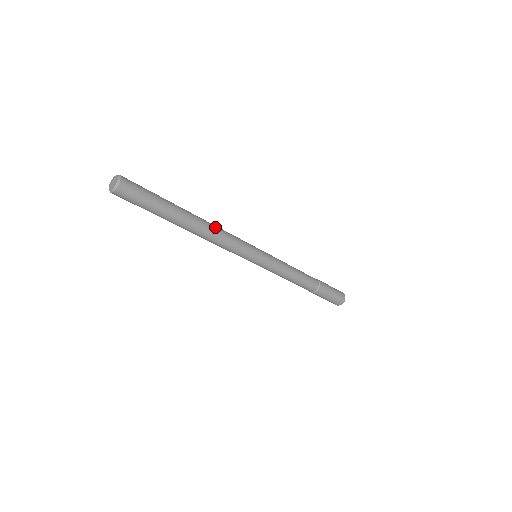
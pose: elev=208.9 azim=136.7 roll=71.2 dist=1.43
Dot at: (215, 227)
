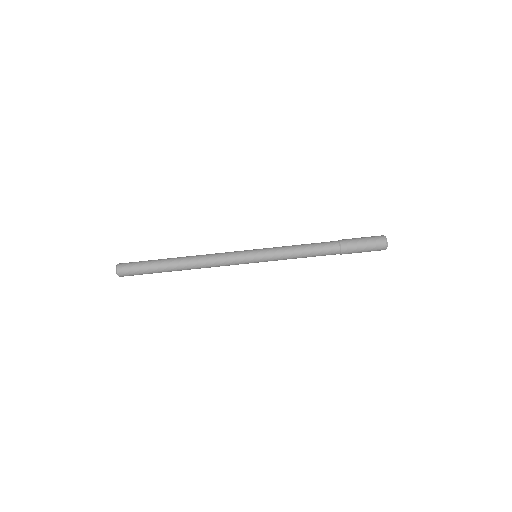
Dot at: (202, 255)
